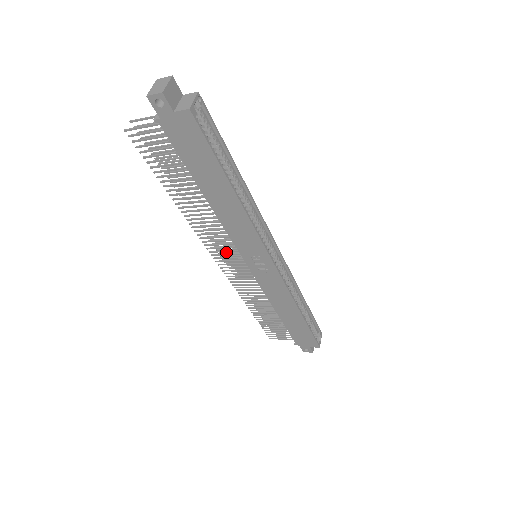
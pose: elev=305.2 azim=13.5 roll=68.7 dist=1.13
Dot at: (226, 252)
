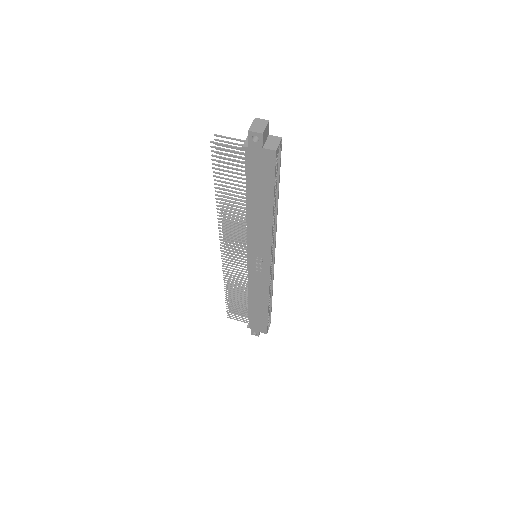
Dot at: occluded
